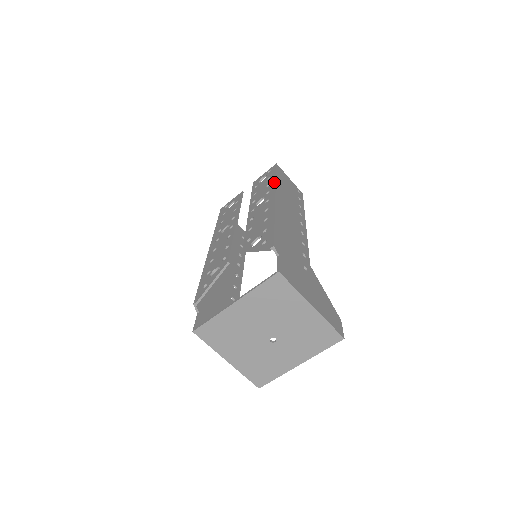
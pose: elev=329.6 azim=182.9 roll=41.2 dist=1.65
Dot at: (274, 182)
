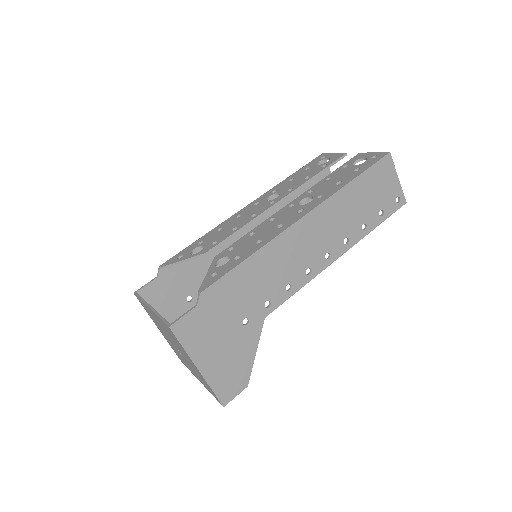
Dot at: (340, 187)
